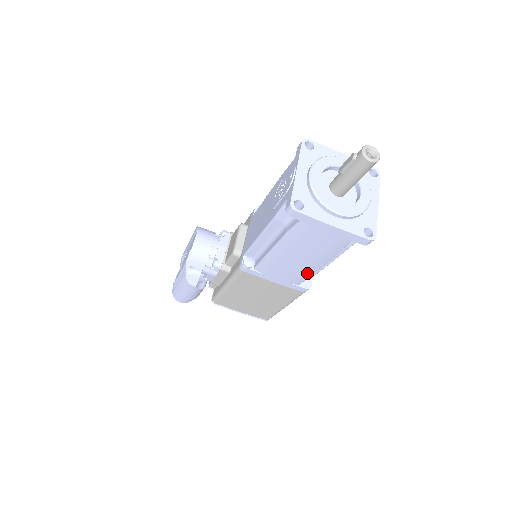
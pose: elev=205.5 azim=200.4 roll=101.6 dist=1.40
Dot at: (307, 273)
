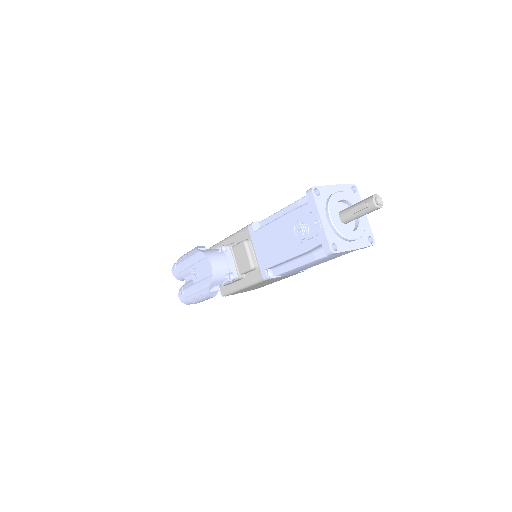
Dot at: occluded
